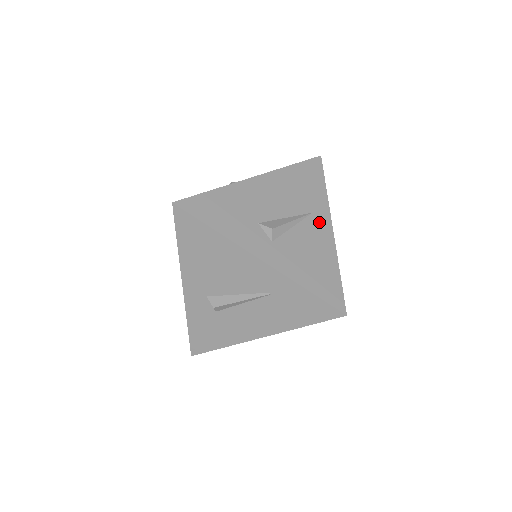
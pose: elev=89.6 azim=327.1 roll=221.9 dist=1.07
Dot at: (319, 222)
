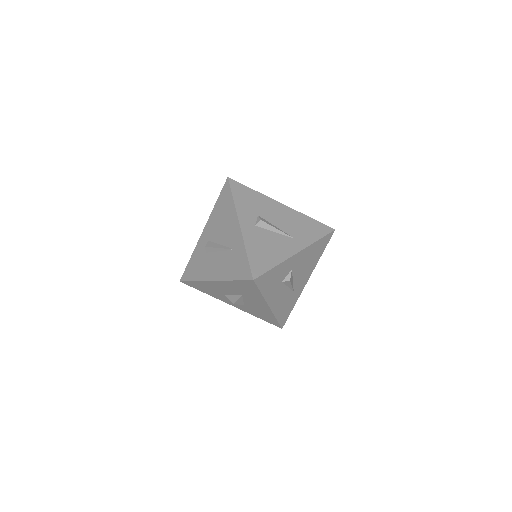
Dot at: (293, 244)
